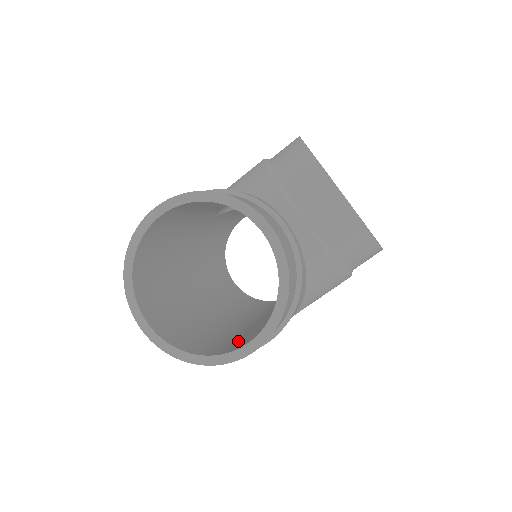
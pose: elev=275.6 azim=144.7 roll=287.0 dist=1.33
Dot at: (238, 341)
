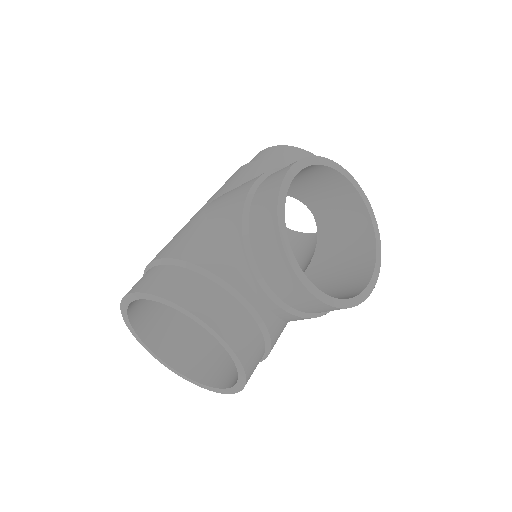
Dot at: (227, 358)
